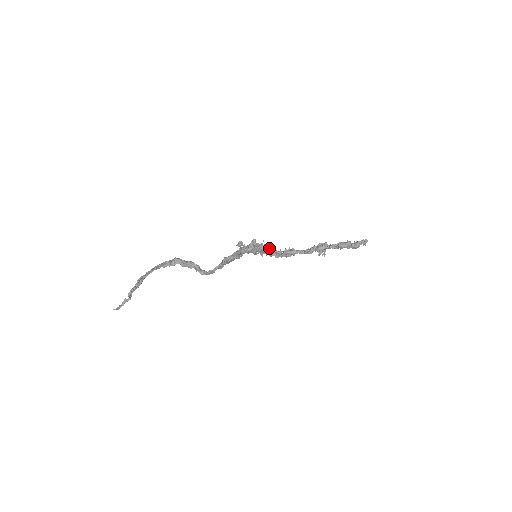
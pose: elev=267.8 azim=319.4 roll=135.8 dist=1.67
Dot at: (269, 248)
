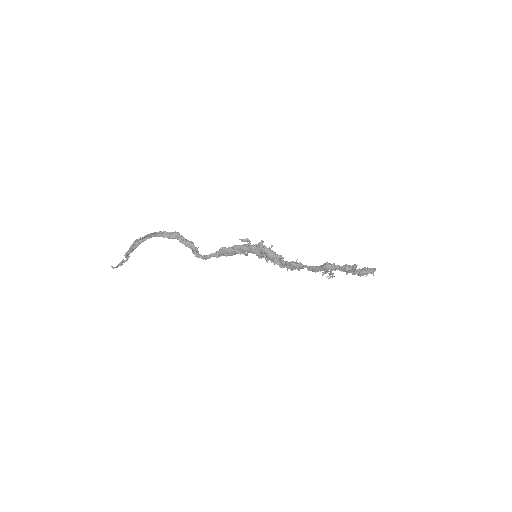
Dot at: (274, 253)
